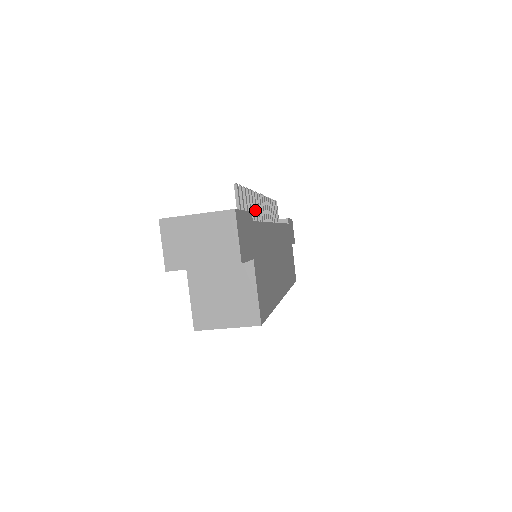
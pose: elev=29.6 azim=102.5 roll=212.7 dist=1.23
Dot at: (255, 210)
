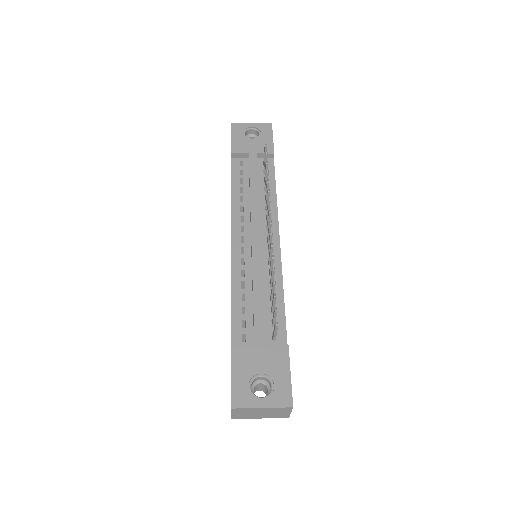
Dot at: occluded
